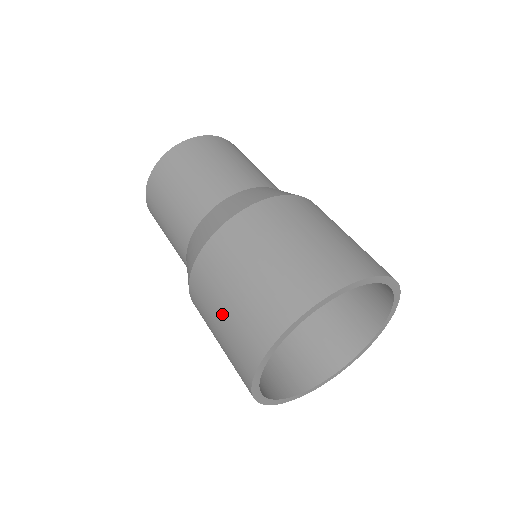
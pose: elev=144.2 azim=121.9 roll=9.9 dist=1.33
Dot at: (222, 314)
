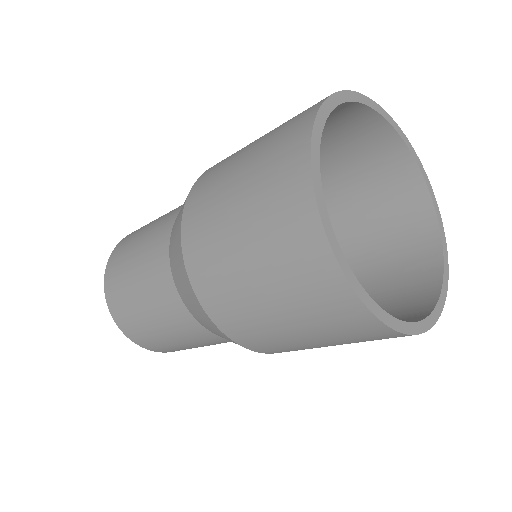
Dot at: (255, 279)
